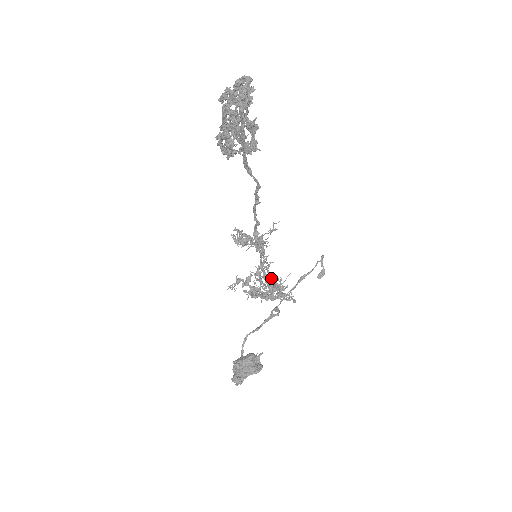
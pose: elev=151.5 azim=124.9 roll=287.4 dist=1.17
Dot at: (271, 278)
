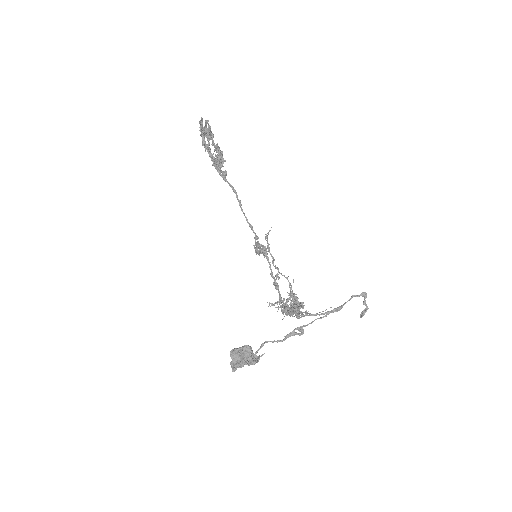
Dot at: (296, 296)
